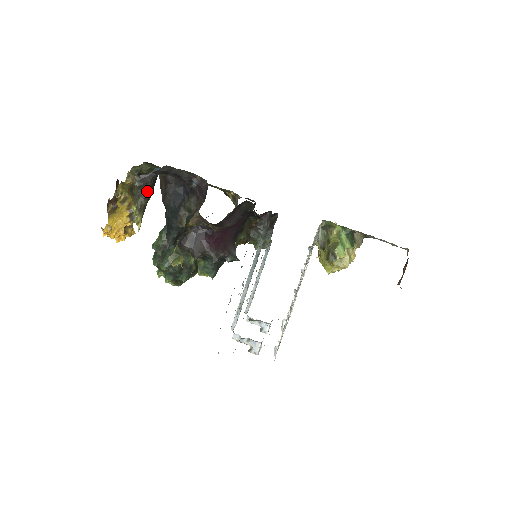
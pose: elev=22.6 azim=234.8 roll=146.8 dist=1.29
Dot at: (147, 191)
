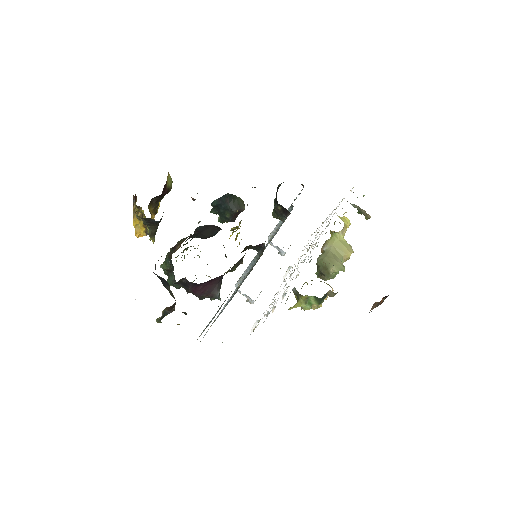
Dot at: (155, 225)
